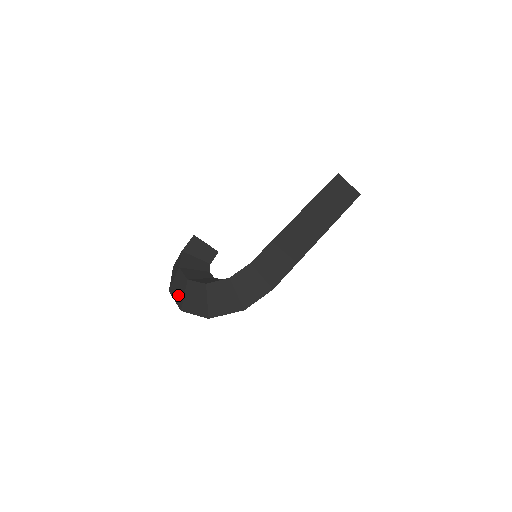
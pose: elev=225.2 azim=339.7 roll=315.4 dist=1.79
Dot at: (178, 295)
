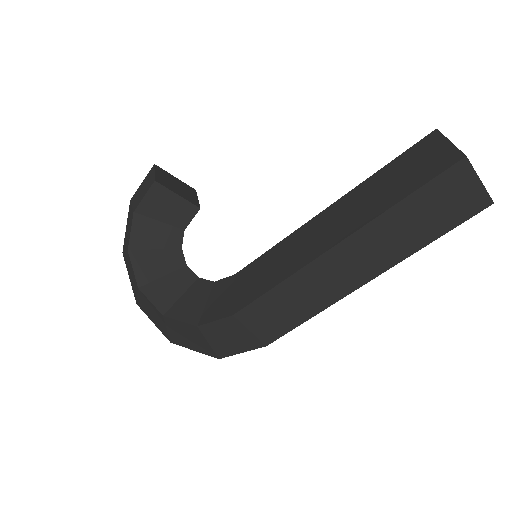
Dot at: (131, 281)
